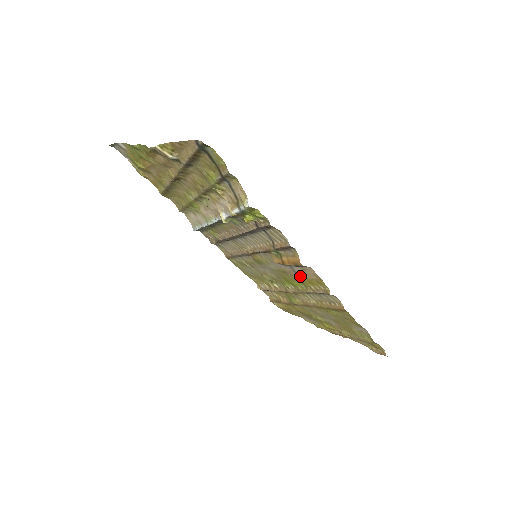
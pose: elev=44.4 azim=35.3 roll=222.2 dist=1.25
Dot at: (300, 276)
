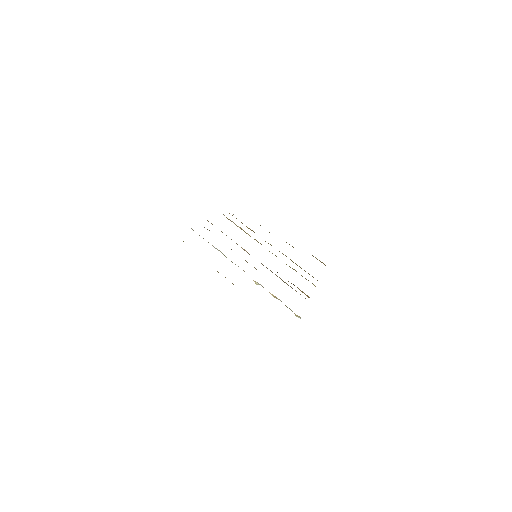
Dot at: occluded
